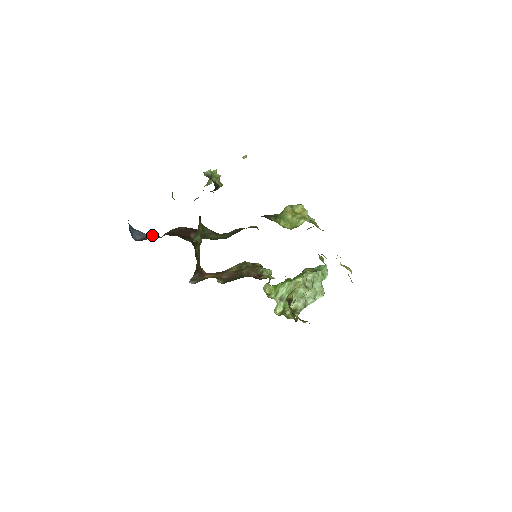
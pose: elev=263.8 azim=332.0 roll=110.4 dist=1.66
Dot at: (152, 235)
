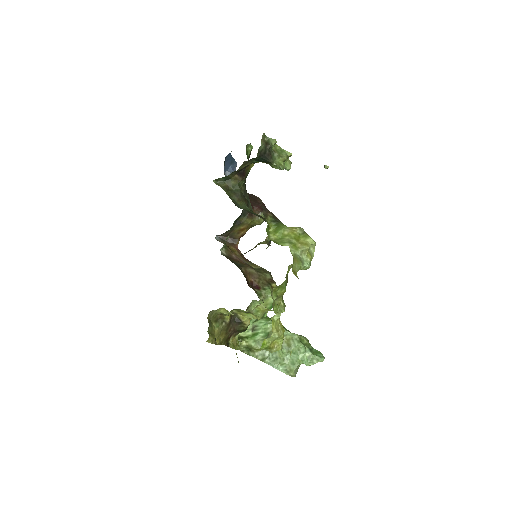
Dot at: occluded
